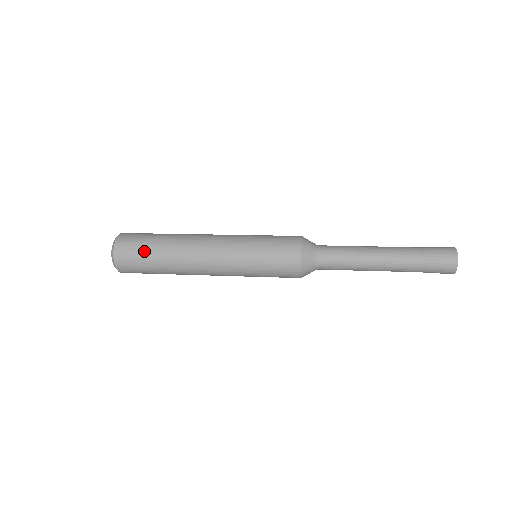
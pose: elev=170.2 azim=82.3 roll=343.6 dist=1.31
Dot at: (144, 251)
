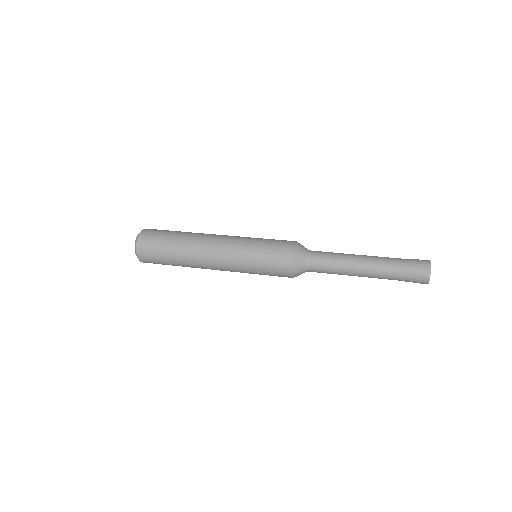
Dot at: (161, 246)
